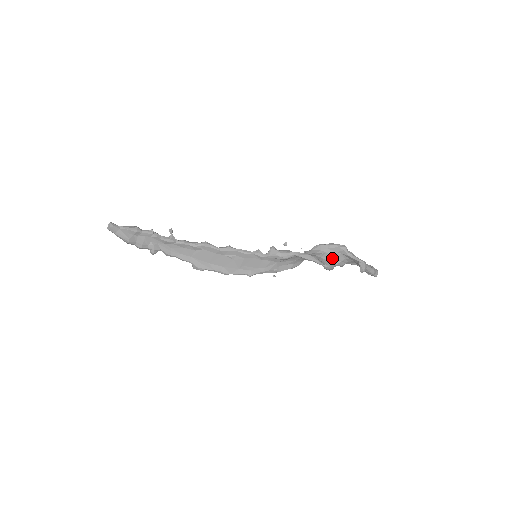
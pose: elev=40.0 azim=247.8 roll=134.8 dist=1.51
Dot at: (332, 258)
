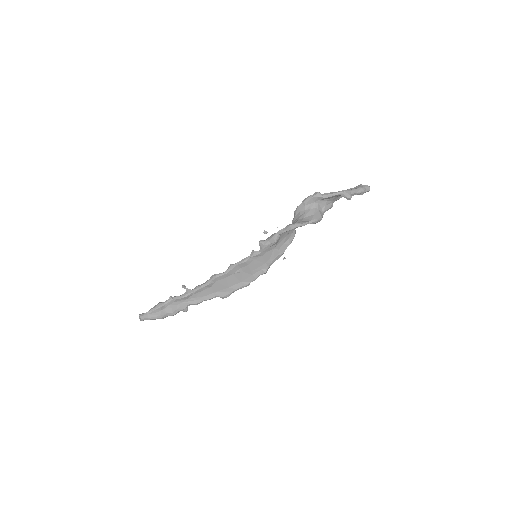
Dot at: (314, 211)
